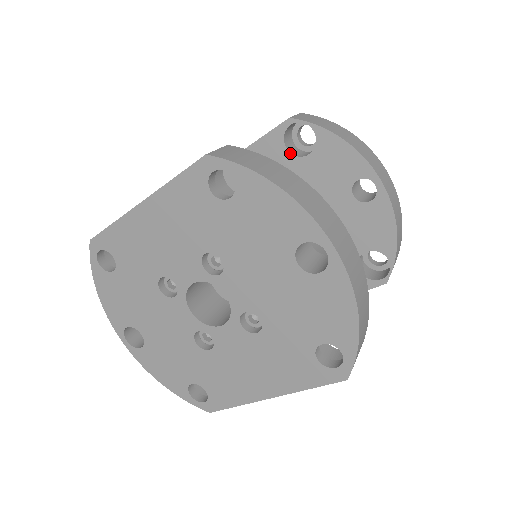
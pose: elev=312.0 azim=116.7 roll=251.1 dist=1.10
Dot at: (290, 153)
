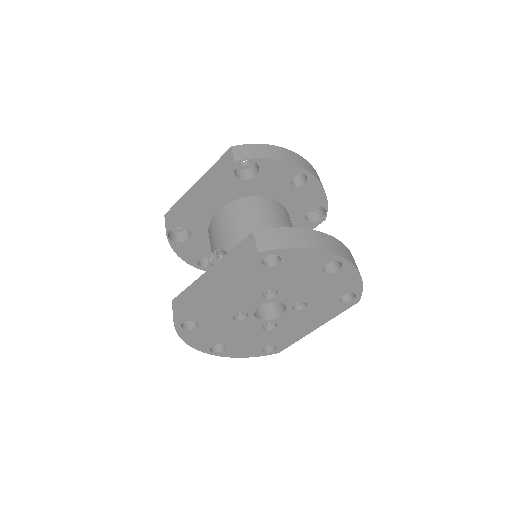
Dot at: (242, 180)
